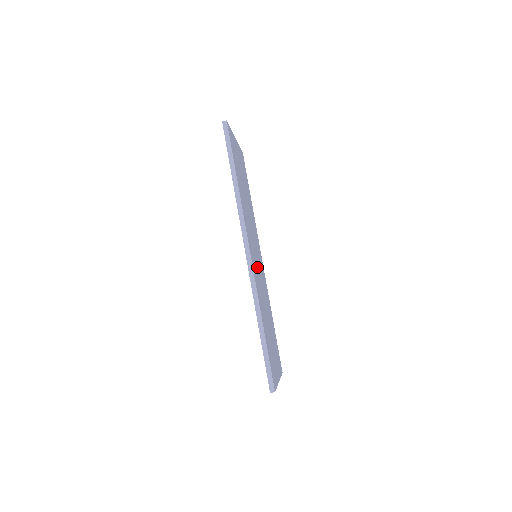
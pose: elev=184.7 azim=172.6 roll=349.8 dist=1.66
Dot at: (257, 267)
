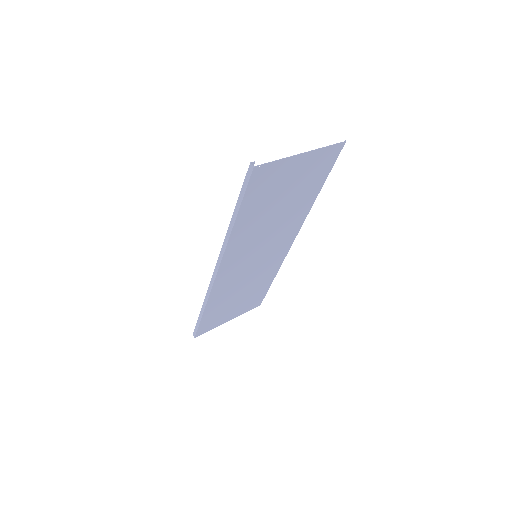
Dot at: (245, 267)
